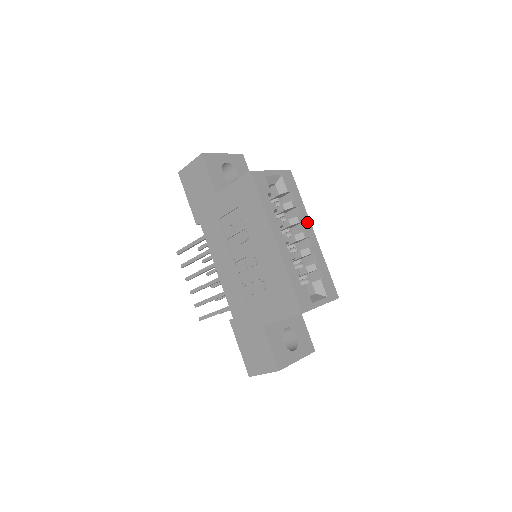
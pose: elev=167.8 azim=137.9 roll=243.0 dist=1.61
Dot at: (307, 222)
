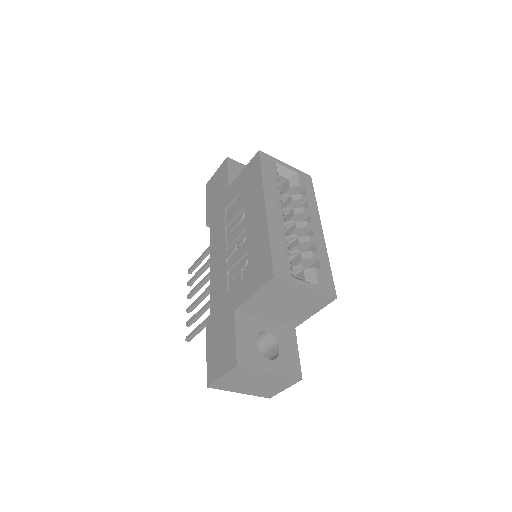
Dot at: (316, 218)
